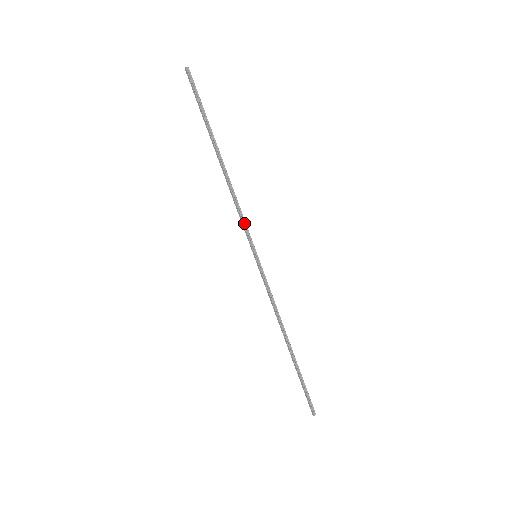
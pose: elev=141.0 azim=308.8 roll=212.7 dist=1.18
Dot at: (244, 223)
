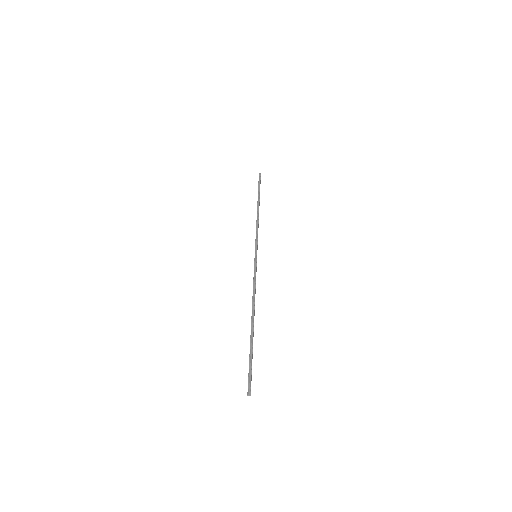
Dot at: (257, 237)
